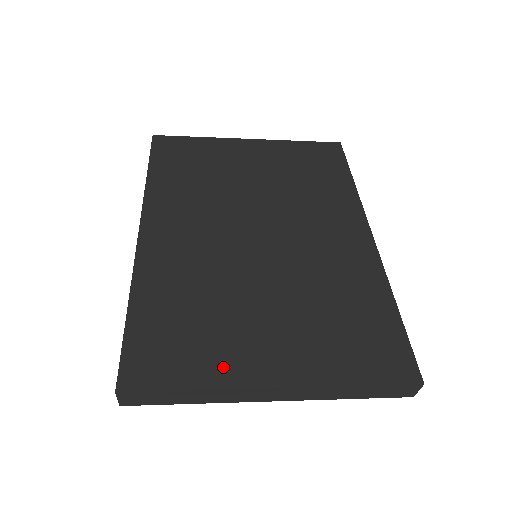
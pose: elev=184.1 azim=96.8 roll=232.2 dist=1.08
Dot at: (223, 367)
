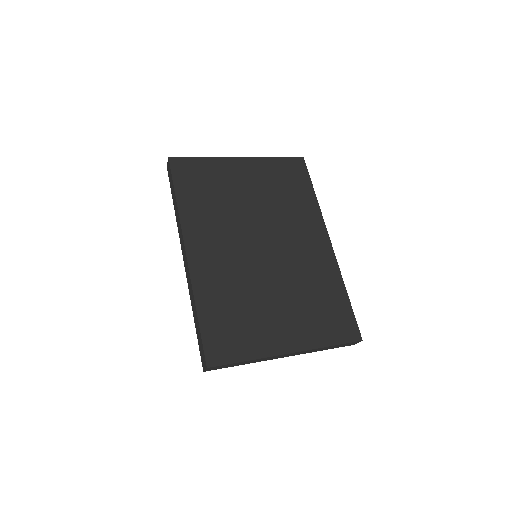
Dot at: (260, 345)
